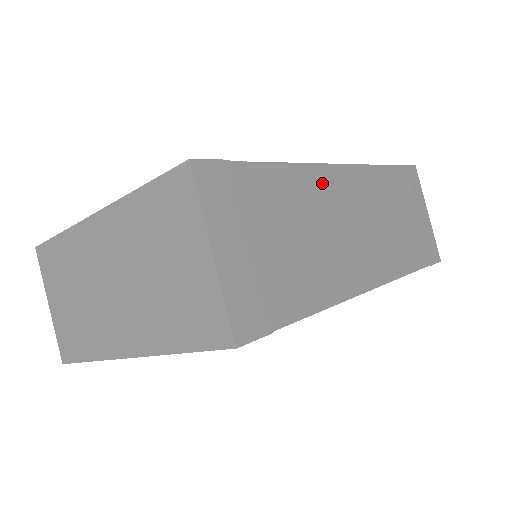
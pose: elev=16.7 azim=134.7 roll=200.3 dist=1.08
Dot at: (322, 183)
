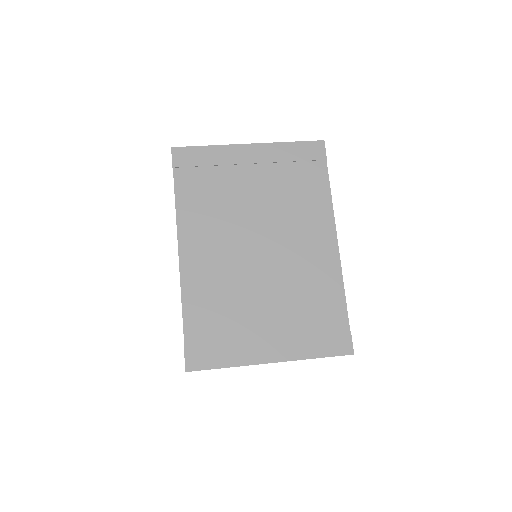
Dot at: occluded
